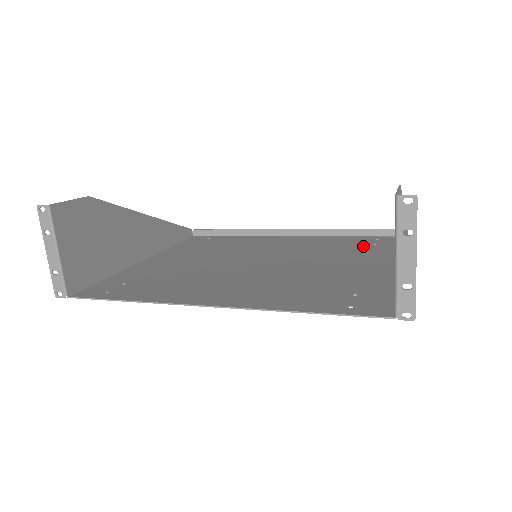
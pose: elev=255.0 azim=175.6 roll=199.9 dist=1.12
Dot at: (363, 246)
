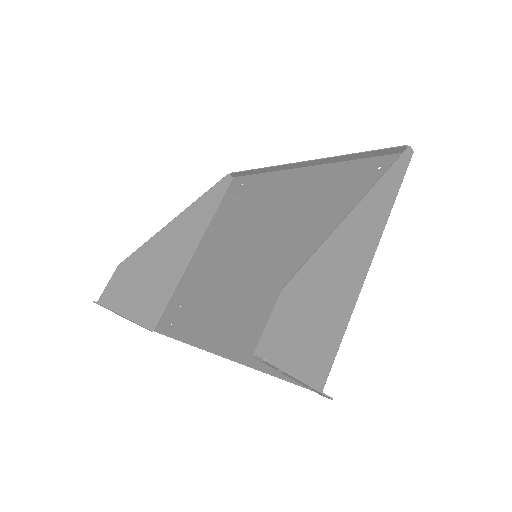
Dot at: (357, 196)
